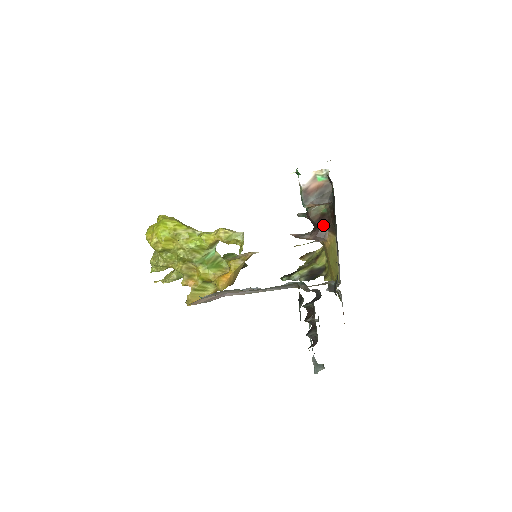
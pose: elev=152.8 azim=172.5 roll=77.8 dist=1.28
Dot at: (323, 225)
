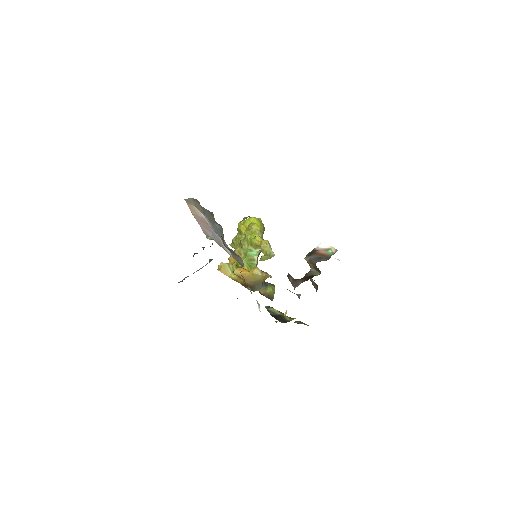
Dot at: (304, 279)
